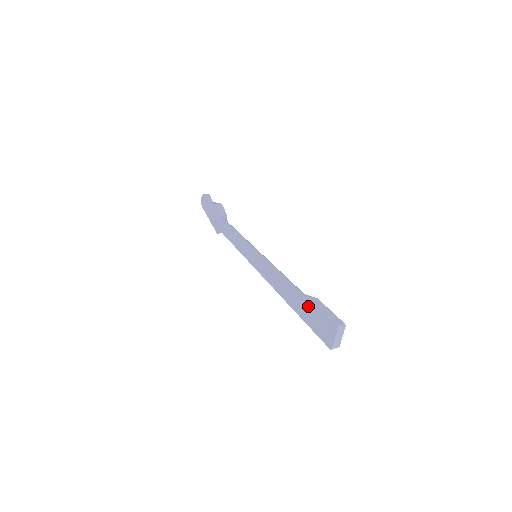
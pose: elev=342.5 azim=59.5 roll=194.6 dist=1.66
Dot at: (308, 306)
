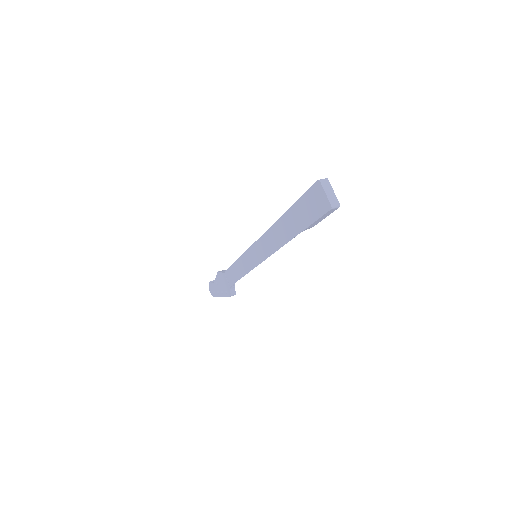
Dot at: (297, 210)
